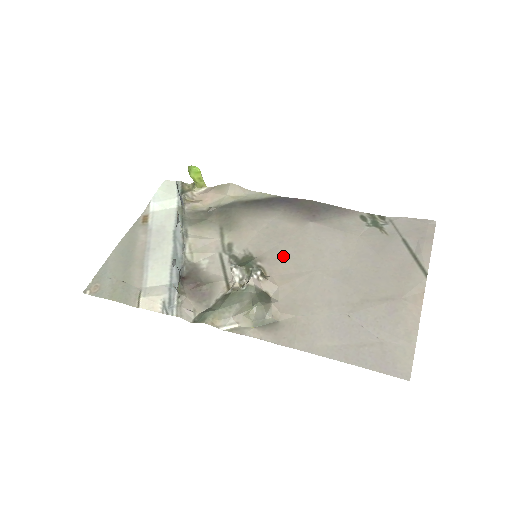
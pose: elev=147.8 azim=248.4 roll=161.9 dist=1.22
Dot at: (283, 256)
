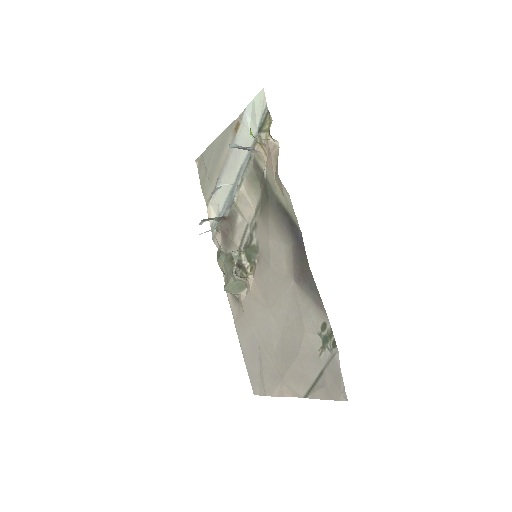
Dot at: (265, 277)
